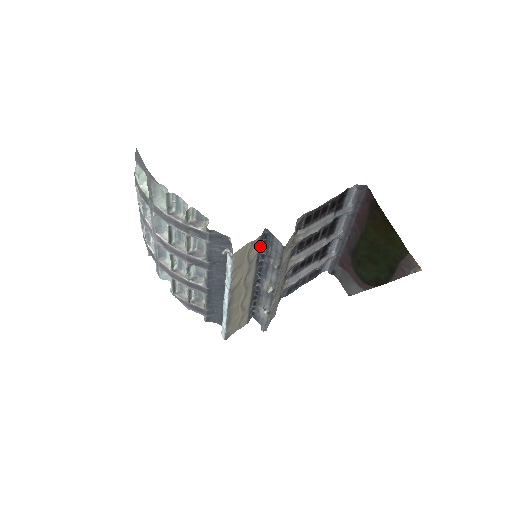
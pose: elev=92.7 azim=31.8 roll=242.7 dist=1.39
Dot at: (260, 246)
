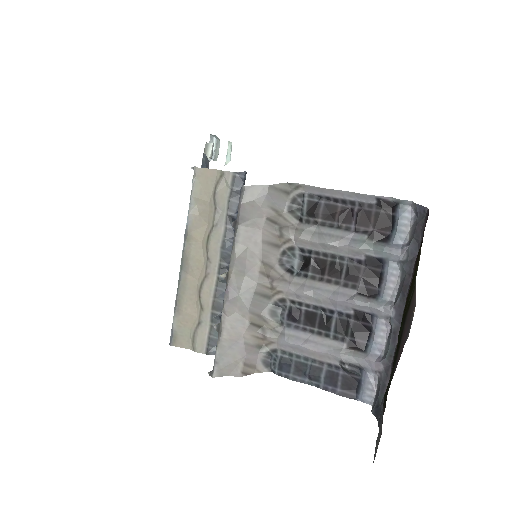
Dot at: (236, 197)
